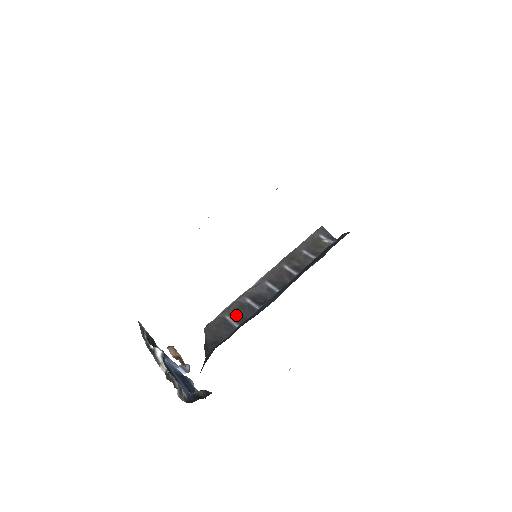
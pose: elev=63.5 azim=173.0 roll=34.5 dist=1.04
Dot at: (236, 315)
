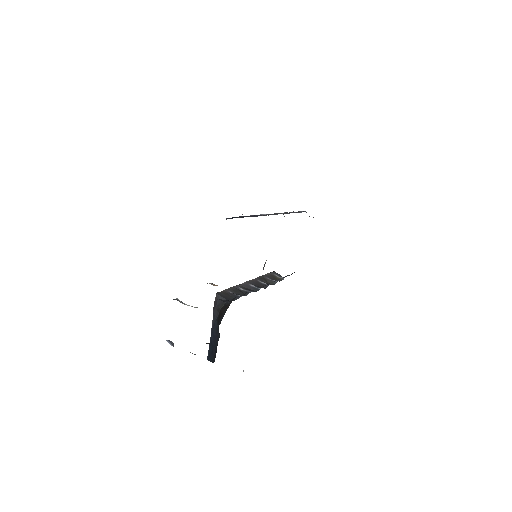
Dot at: (237, 293)
